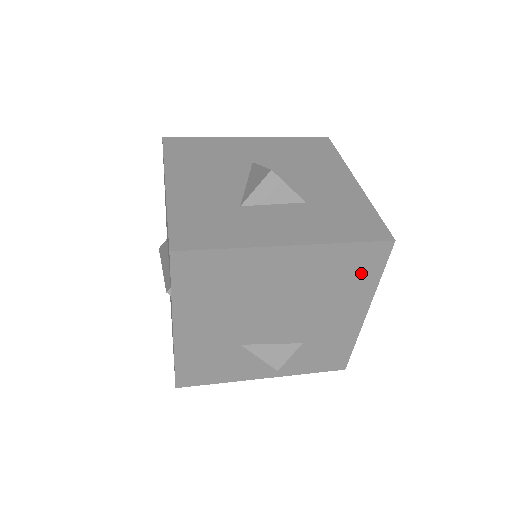
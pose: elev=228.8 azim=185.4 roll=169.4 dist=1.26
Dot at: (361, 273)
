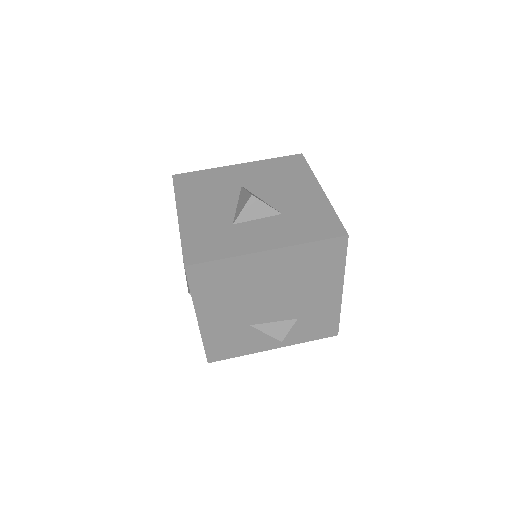
Dot at: (329, 262)
